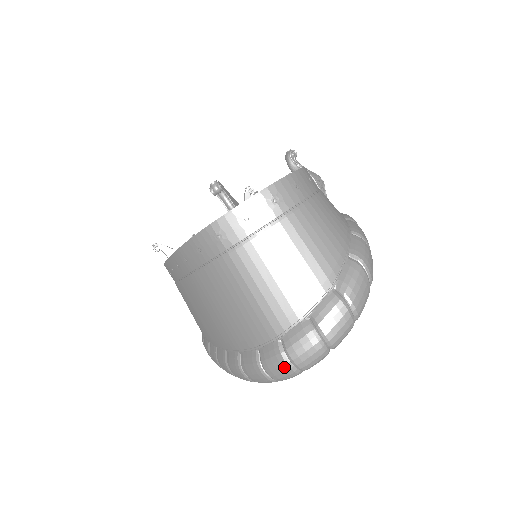
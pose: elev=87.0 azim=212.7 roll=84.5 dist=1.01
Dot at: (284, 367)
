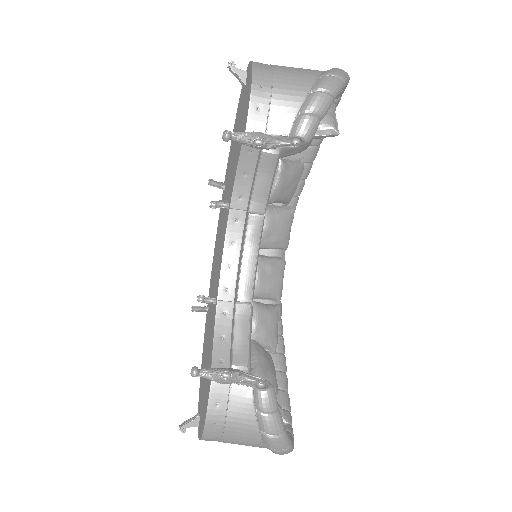
Dot at: occluded
